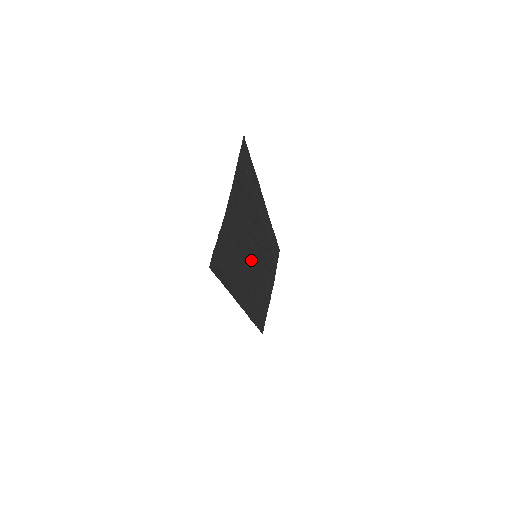
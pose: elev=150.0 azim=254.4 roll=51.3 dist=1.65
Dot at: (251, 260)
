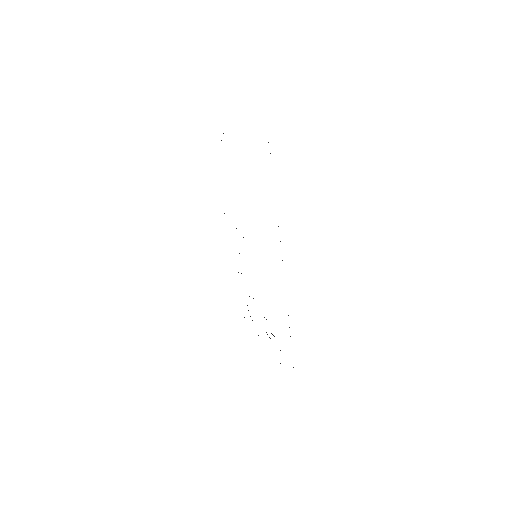
Dot at: occluded
